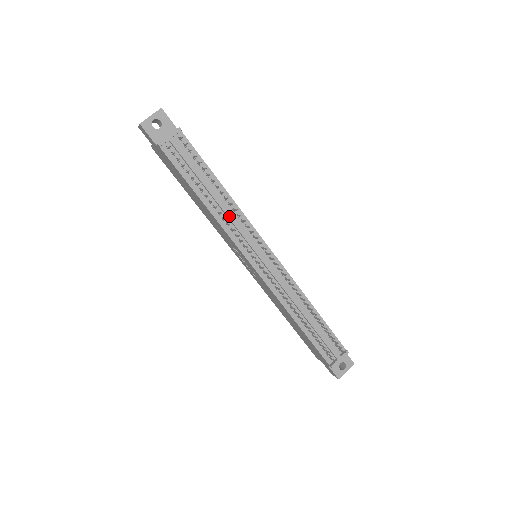
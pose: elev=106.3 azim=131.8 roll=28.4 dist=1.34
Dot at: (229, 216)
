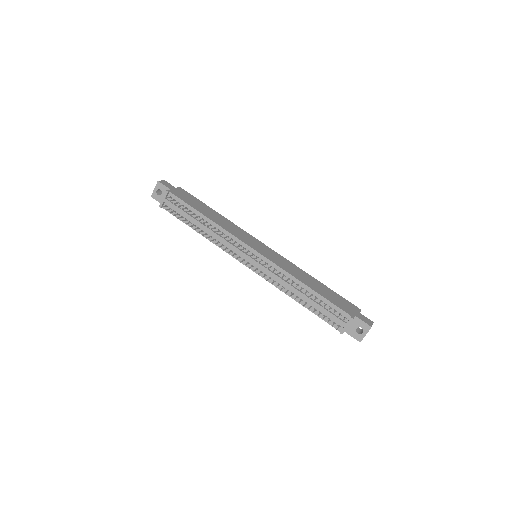
Dot at: (216, 237)
